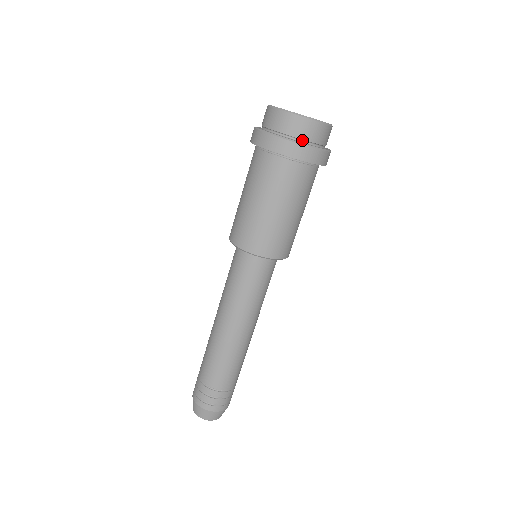
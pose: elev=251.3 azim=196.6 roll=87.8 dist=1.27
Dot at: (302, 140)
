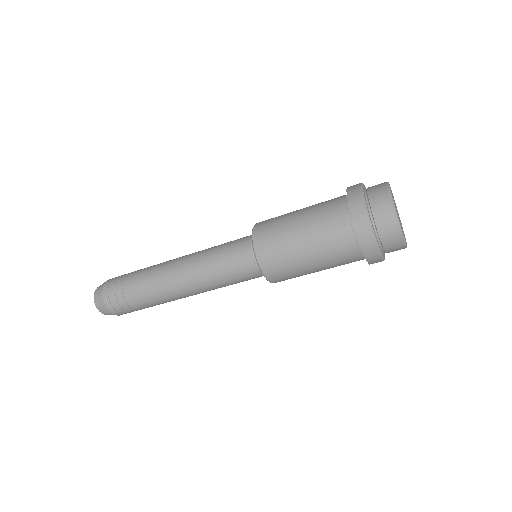
Dot at: occluded
